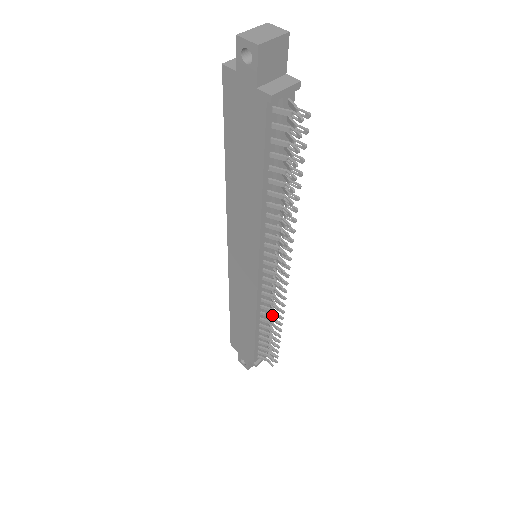
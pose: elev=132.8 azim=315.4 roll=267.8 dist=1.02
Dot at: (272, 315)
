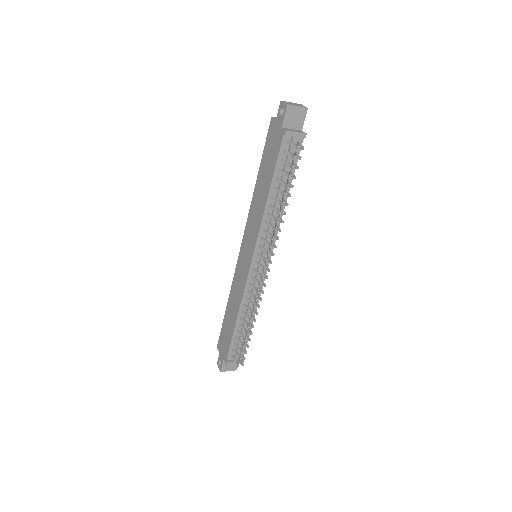
Dot at: (251, 309)
